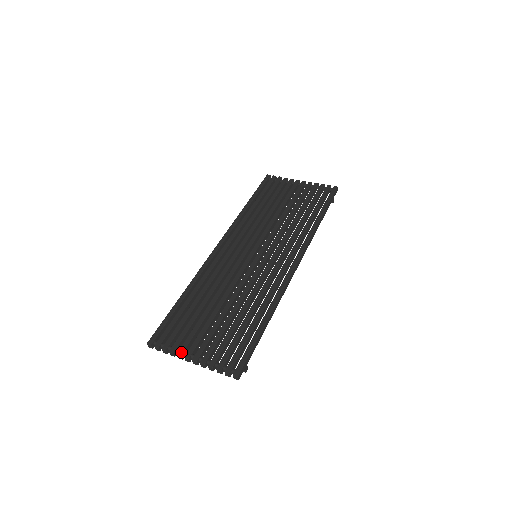
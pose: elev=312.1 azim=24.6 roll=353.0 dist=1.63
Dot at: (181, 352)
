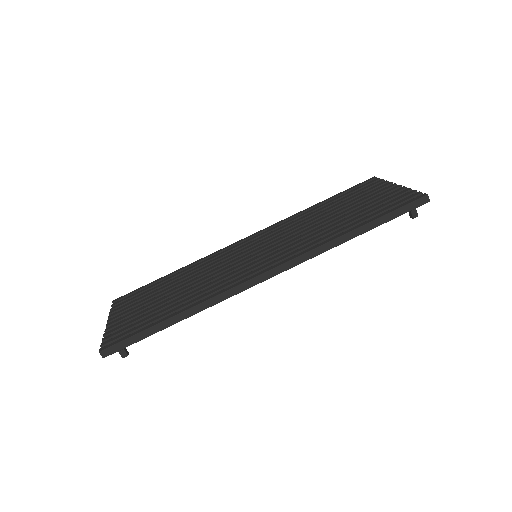
Dot at: (111, 315)
